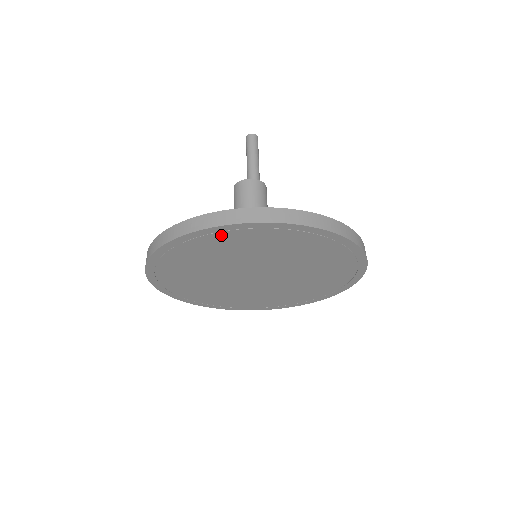
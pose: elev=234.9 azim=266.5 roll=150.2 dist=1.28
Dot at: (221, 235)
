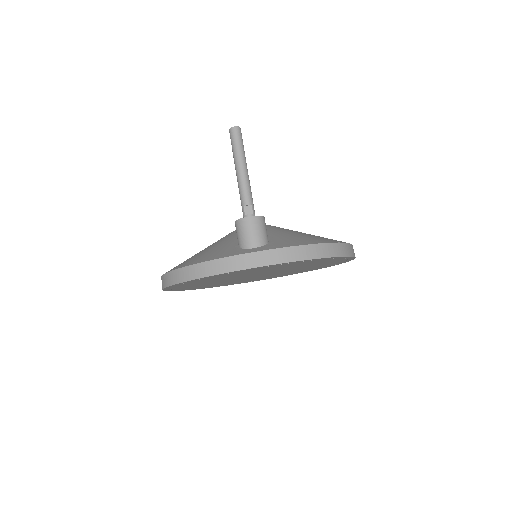
Dot at: (232, 273)
